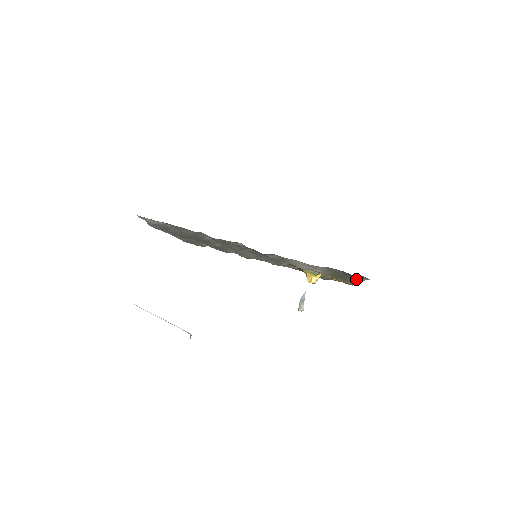
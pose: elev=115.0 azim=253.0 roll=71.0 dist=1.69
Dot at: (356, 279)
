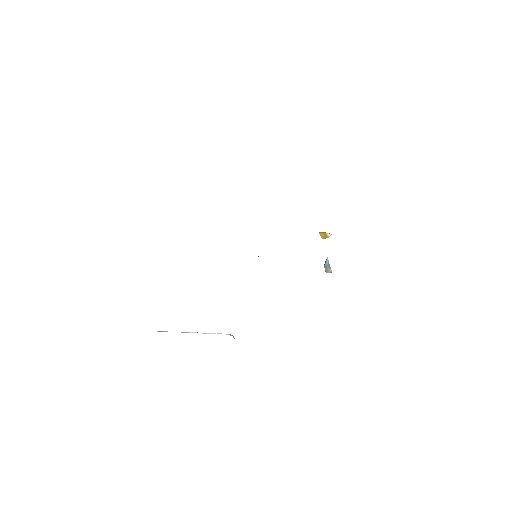
Dot at: occluded
